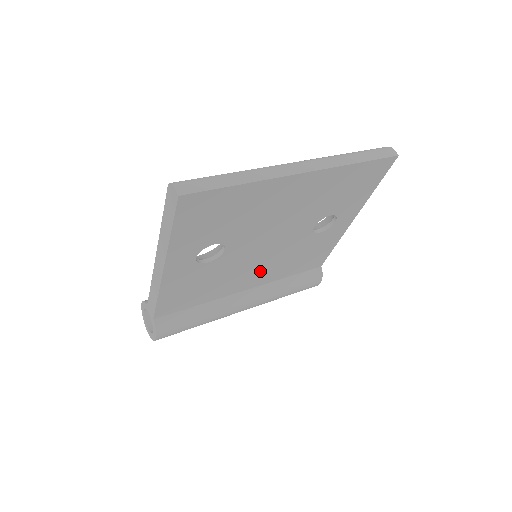
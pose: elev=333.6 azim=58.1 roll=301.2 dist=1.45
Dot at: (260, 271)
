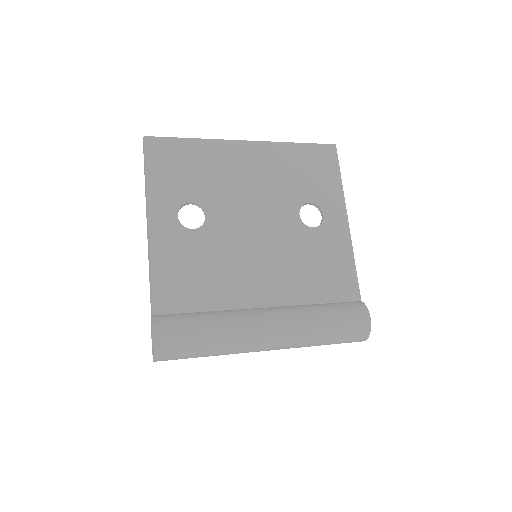
Dot at: (267, 273)
